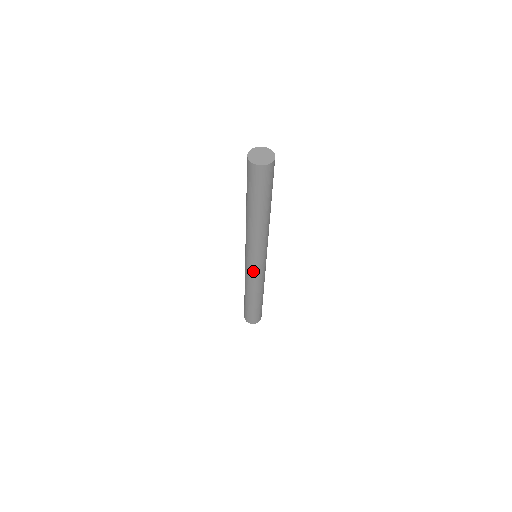
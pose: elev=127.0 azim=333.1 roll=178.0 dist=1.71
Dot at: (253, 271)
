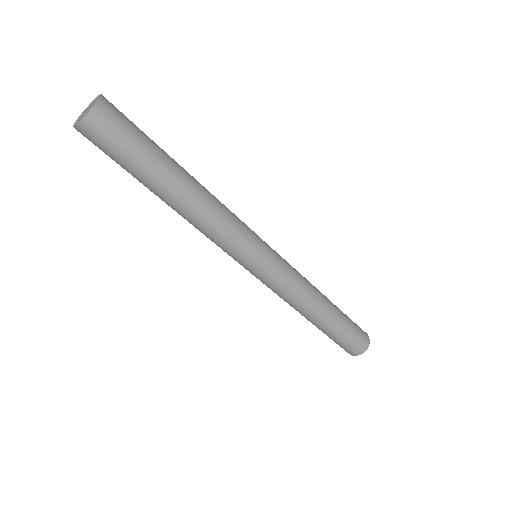
Dot at: (260, 279)
